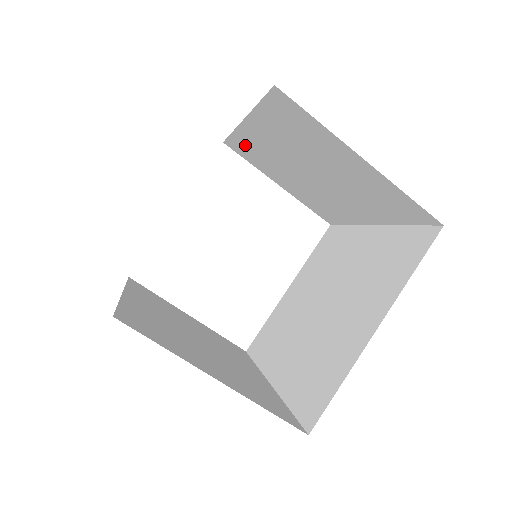
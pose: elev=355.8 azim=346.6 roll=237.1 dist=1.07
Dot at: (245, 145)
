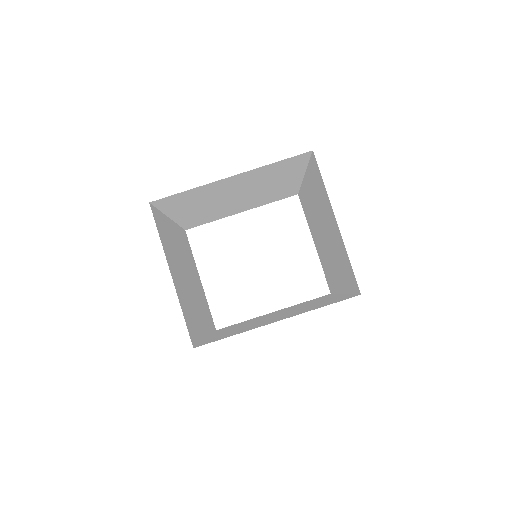
Dot at: (305, 199)
